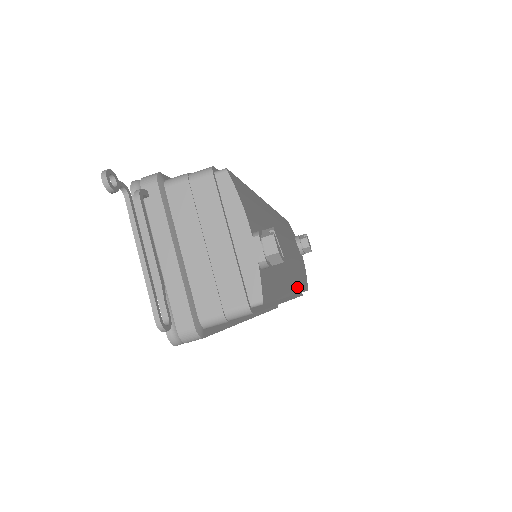
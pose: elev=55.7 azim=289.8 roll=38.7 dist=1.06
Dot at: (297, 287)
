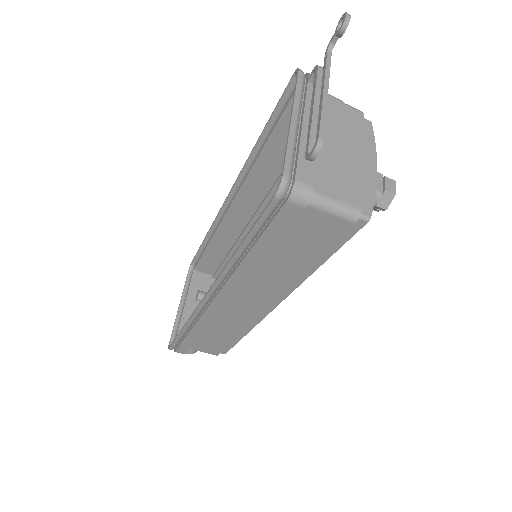
Dot at: occluded
